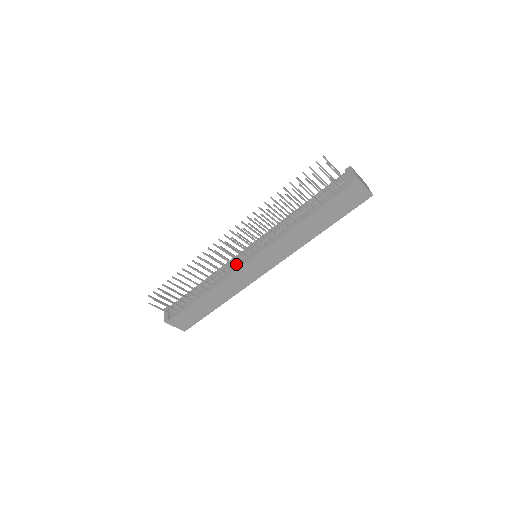
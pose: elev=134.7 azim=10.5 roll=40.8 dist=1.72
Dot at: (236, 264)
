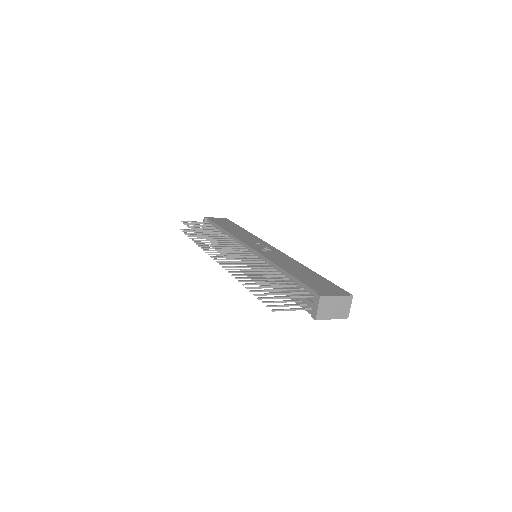
Dot at: (237, 255)
